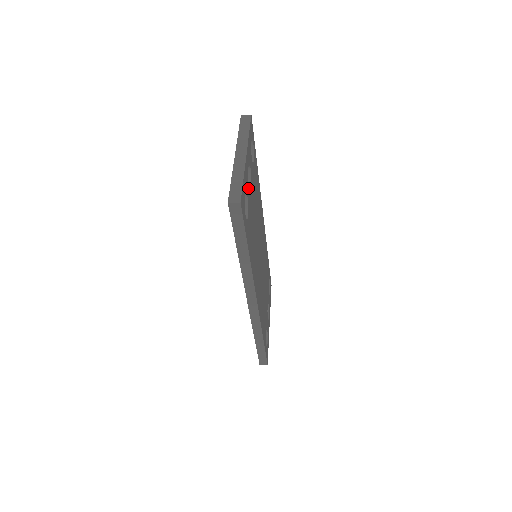
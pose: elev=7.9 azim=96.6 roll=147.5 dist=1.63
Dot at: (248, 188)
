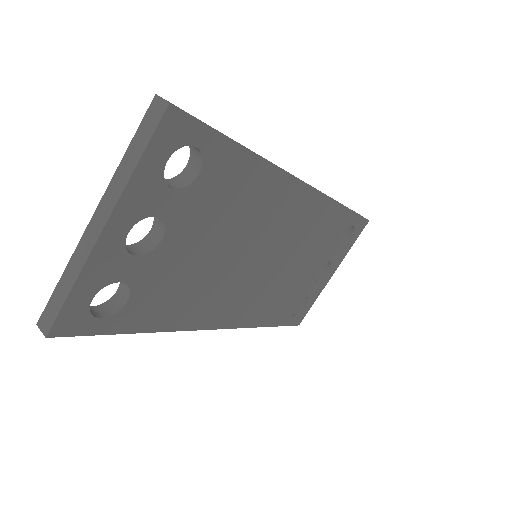
Dot at: (130, 262)
